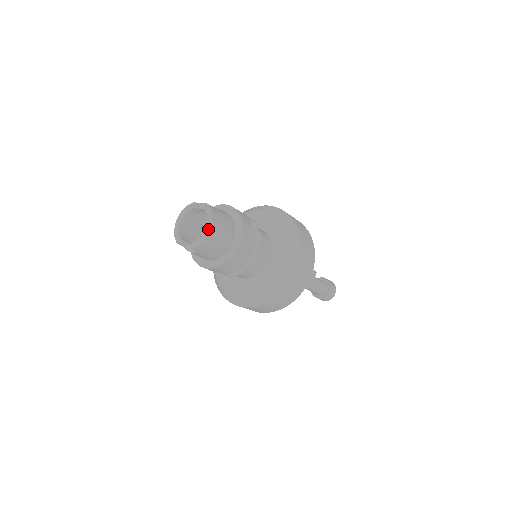
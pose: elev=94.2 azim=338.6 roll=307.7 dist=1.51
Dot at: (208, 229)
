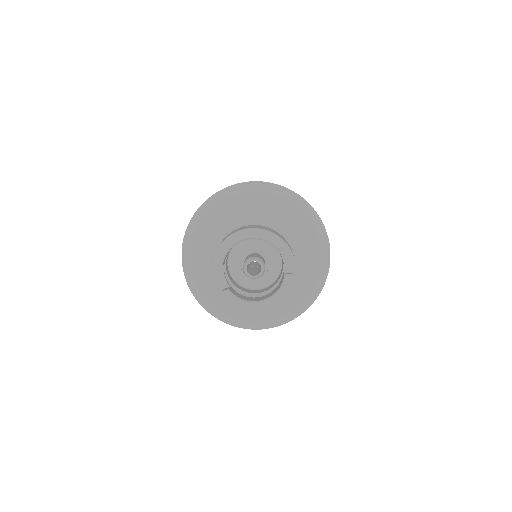
Dot at: (264, 309)
